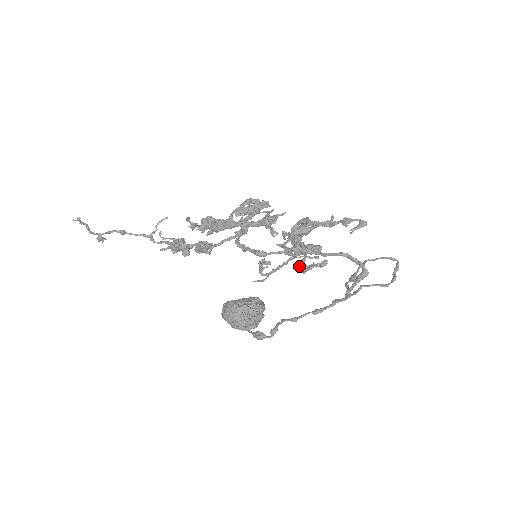
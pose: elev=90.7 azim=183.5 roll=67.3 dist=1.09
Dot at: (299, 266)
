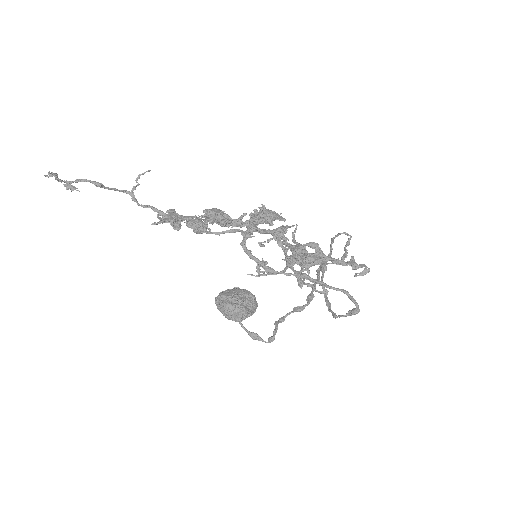
Dot at: (296, 277)
